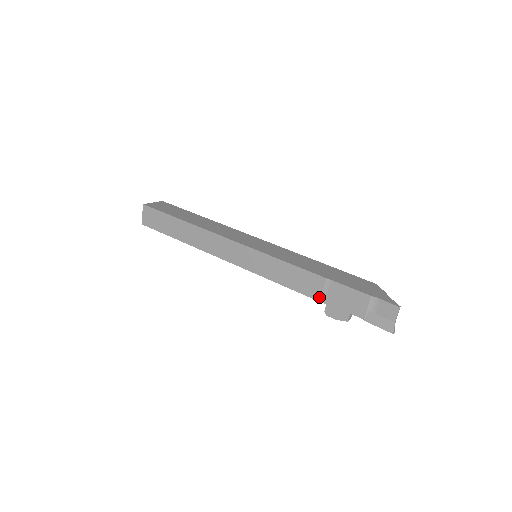
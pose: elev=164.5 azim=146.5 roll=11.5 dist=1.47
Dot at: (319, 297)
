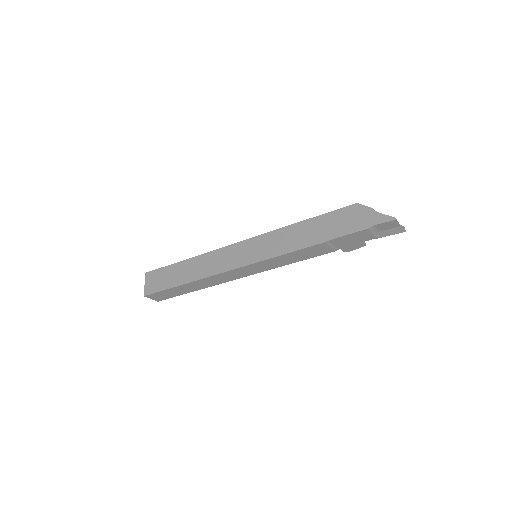
Dot at: (331, 251)
